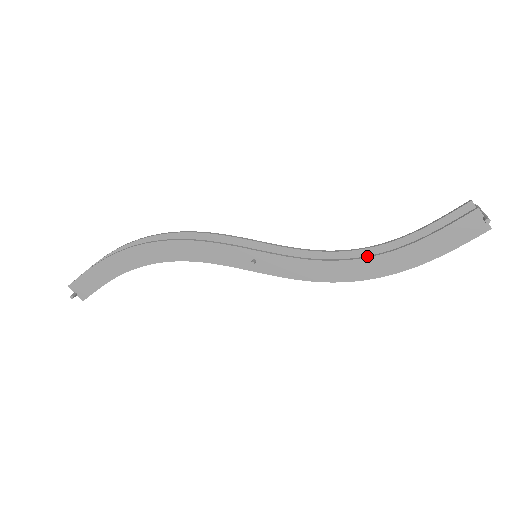
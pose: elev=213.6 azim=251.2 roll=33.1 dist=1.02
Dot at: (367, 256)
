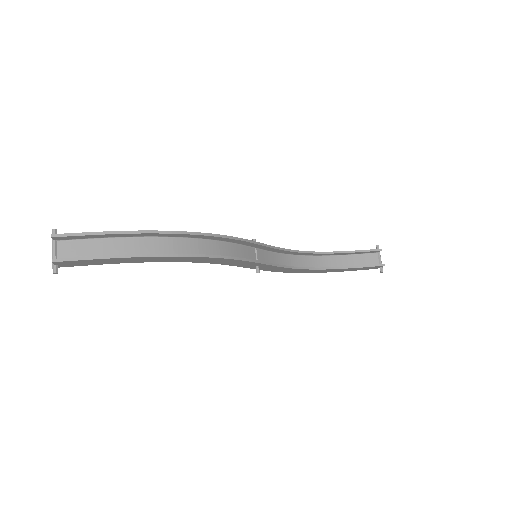
Dot at: (318, 268)
